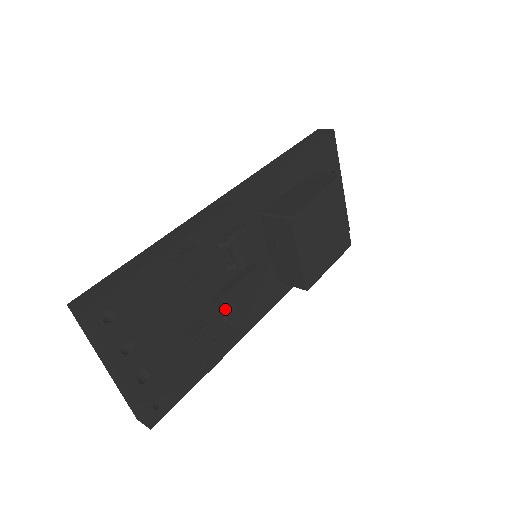
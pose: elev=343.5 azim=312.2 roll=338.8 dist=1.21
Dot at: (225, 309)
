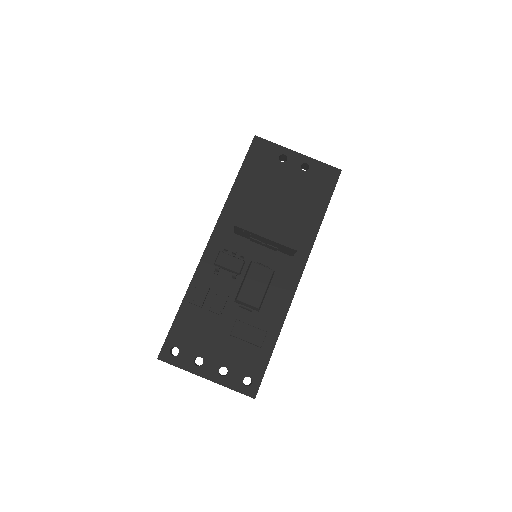
Dot at: (242, 304)
